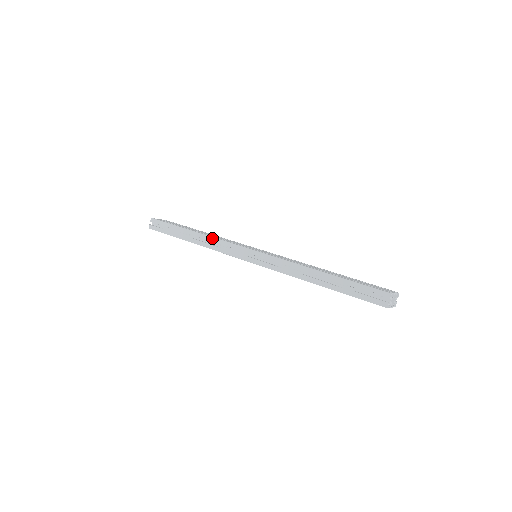
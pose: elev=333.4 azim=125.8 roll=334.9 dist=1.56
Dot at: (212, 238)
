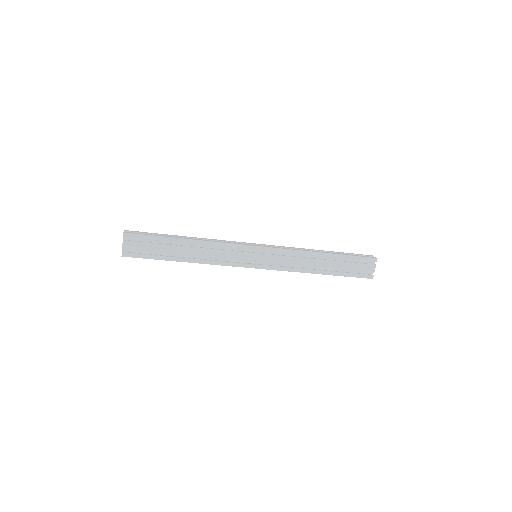
Dot at: (213, 239)
